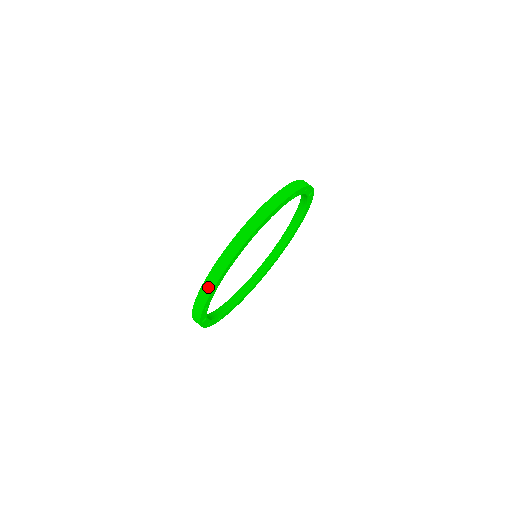
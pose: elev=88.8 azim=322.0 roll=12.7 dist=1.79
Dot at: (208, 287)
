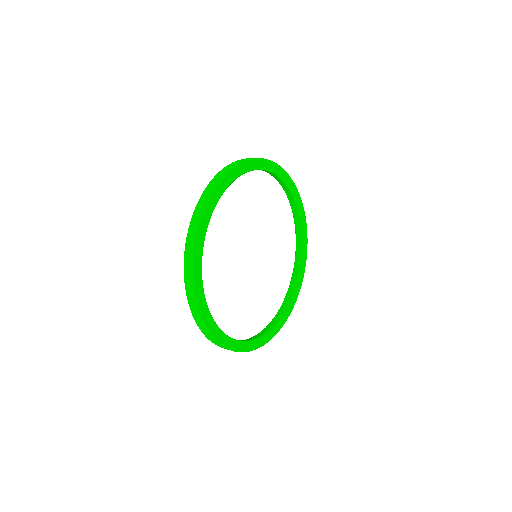
Dot at: occluded
